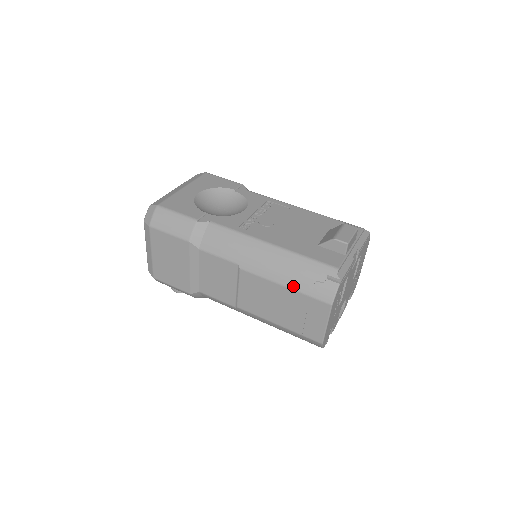
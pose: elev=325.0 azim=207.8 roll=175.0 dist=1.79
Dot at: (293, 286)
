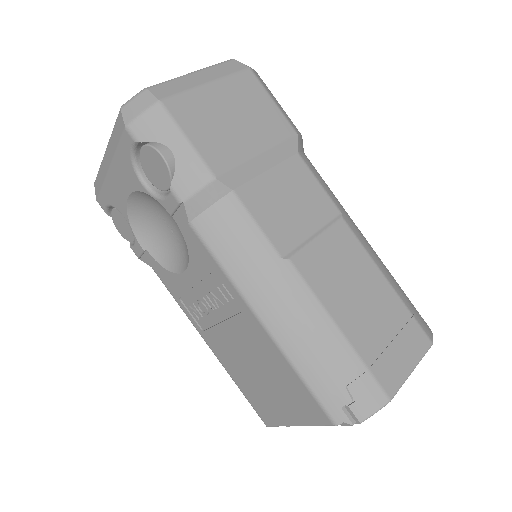
Dot at: (397, 289)
